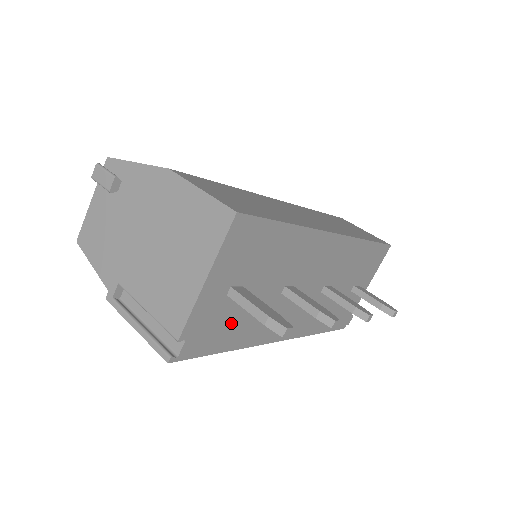
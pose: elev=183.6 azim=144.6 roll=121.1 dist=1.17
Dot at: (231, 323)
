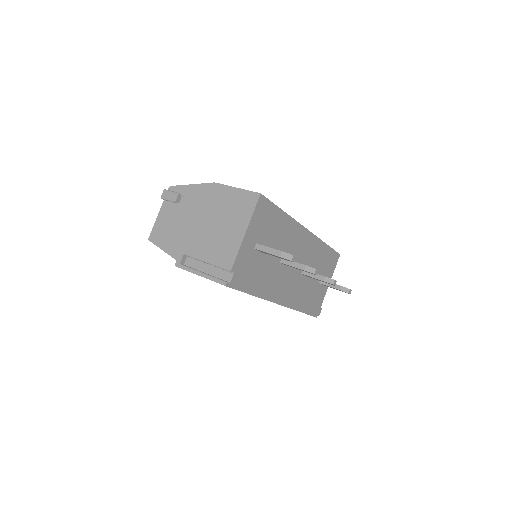
Dot at: (255, 272)
